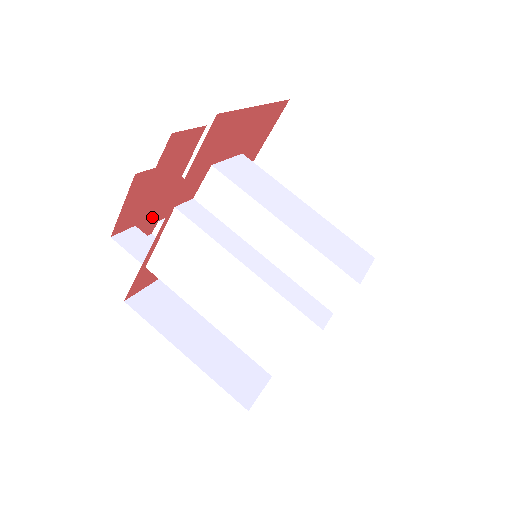
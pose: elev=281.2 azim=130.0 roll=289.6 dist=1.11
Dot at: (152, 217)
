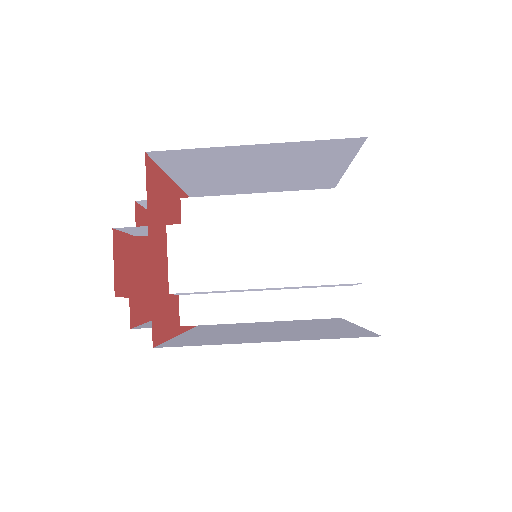
Dot at: occluded
